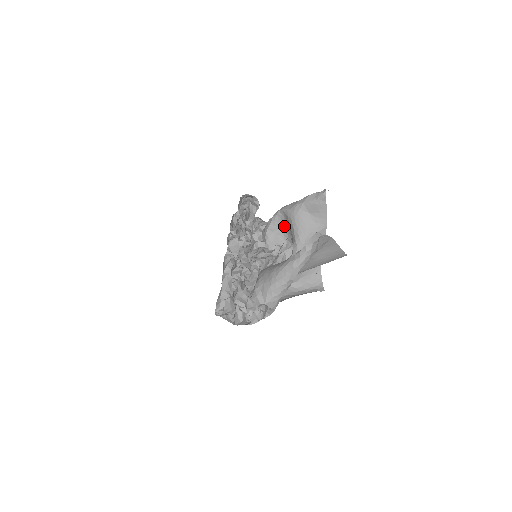
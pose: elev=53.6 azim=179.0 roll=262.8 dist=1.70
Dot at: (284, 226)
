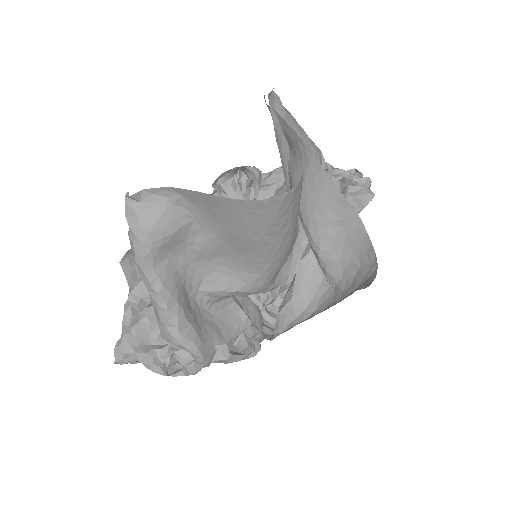
Dot at: occluded
